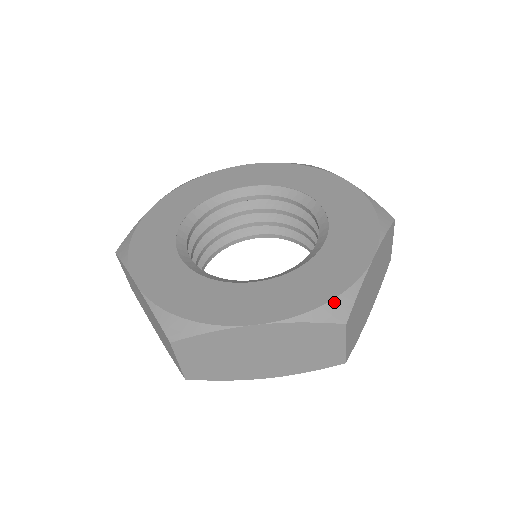
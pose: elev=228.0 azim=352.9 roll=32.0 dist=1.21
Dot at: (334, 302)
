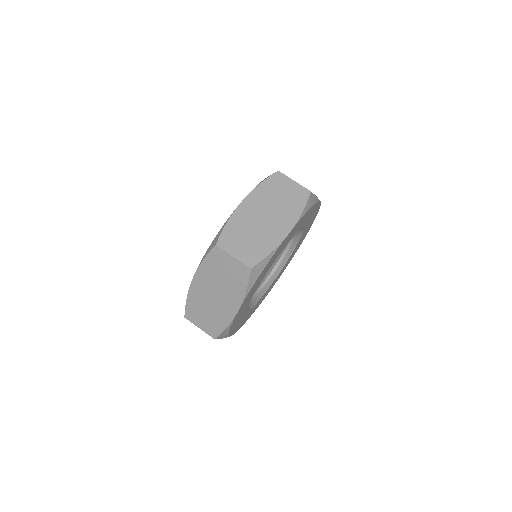
Dot at: occluded
